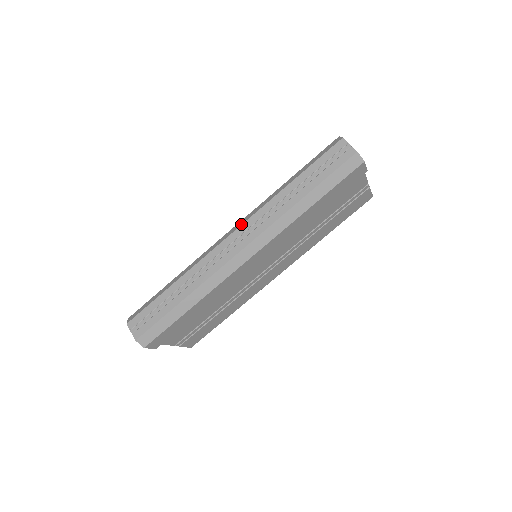
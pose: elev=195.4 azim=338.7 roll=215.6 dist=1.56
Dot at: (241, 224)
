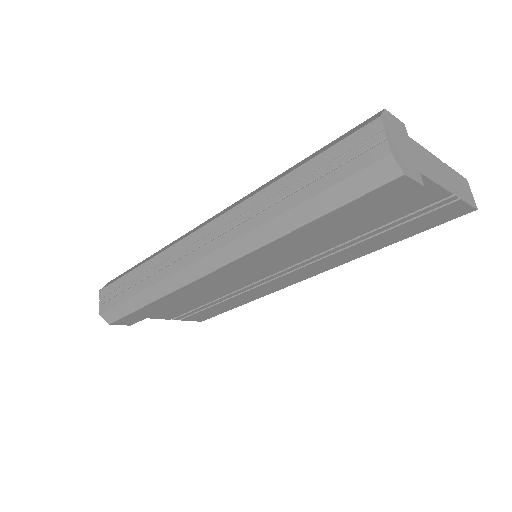
Dot at: (212, 219)
